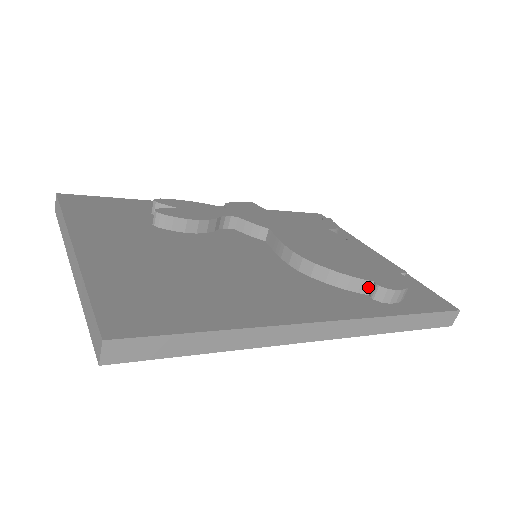
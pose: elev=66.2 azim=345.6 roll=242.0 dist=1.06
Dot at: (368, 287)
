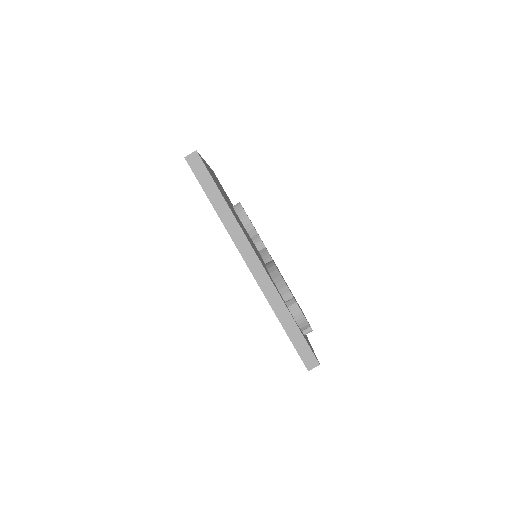
Dot at: (289, 298)
